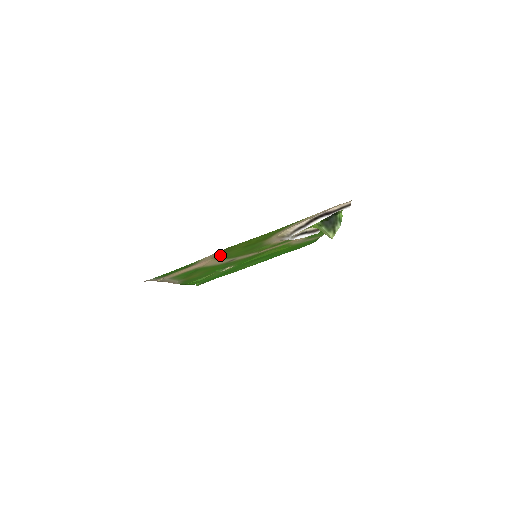
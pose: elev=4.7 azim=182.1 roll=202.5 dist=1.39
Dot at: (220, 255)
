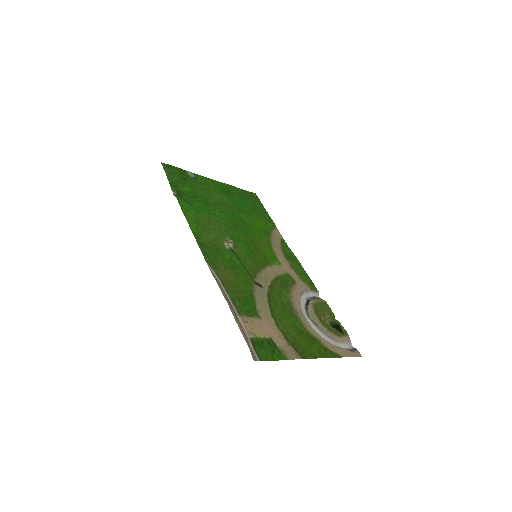
Dot at: (286, 335)
